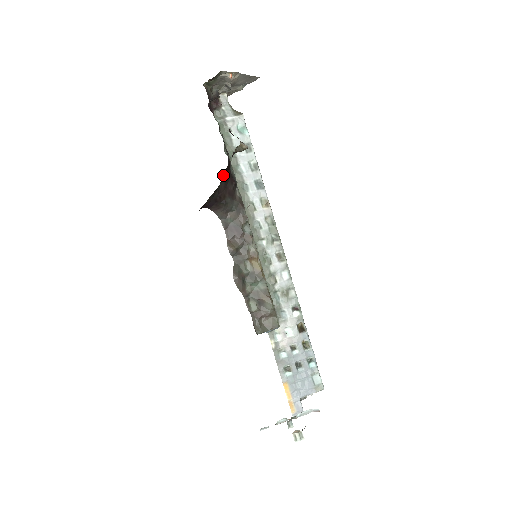
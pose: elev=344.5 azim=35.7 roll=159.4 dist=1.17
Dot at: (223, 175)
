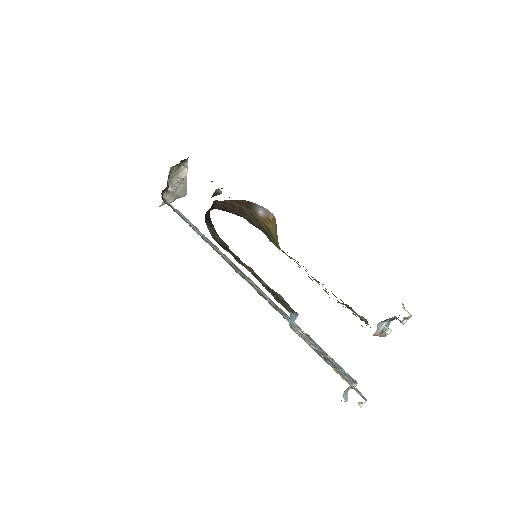
Dot at: occluded
